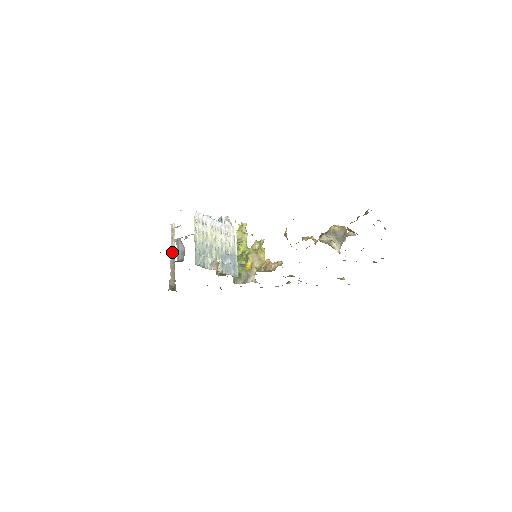
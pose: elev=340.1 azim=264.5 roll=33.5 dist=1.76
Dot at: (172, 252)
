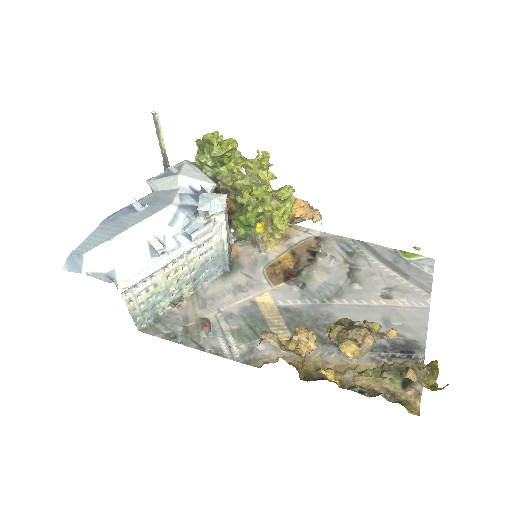
Dot at: (162, 153)
